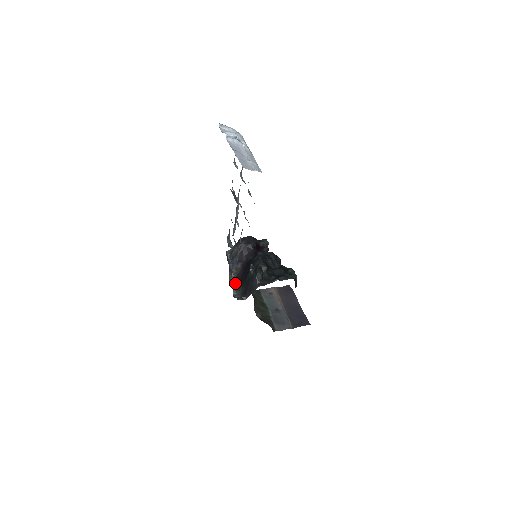
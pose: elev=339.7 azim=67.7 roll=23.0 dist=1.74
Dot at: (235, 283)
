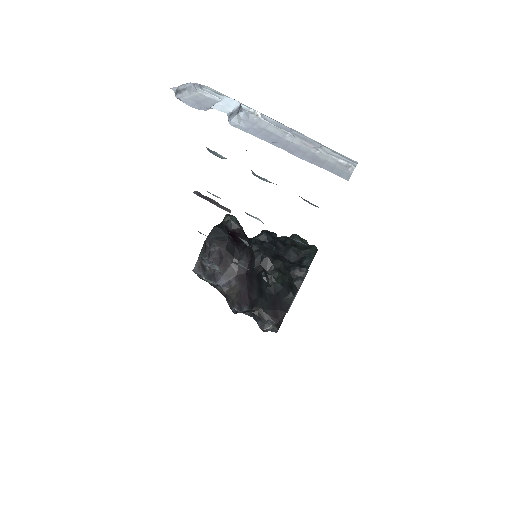
Dot at: (244, 309)
